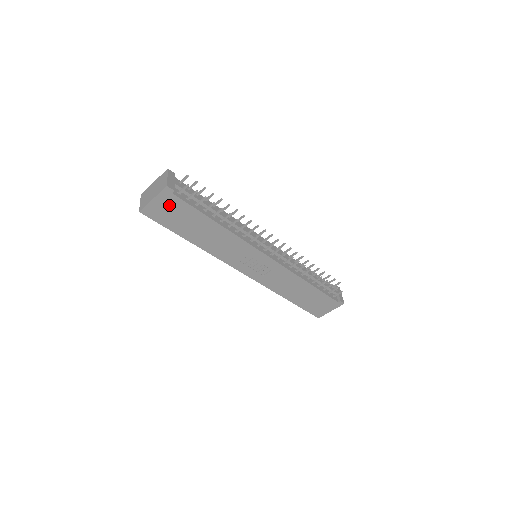
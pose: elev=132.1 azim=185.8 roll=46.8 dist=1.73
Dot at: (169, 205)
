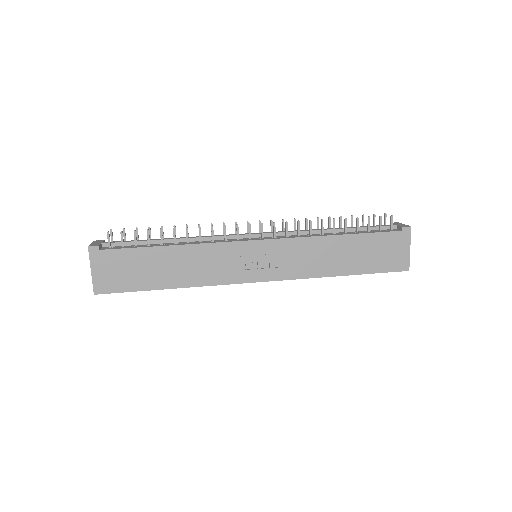
Dot at: (110, 265)
